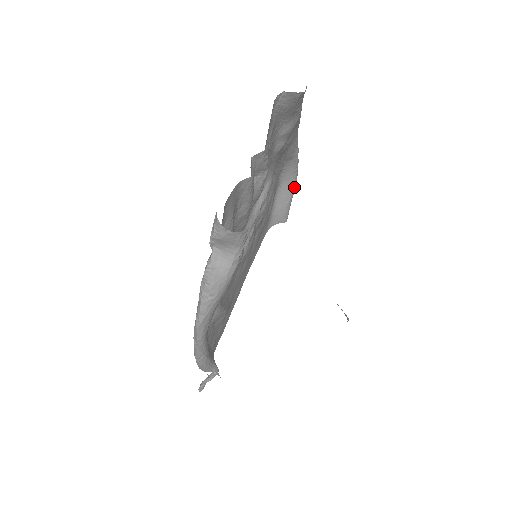
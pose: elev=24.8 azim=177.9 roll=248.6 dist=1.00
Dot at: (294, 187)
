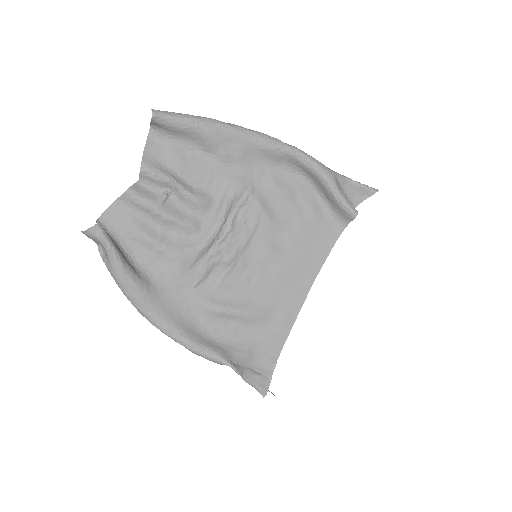
Dot at: (326, 179)
